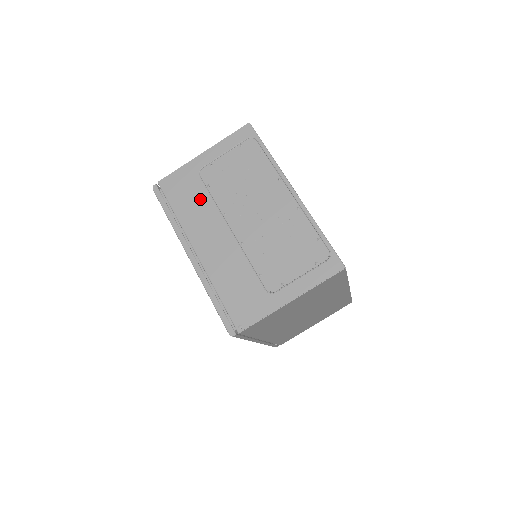
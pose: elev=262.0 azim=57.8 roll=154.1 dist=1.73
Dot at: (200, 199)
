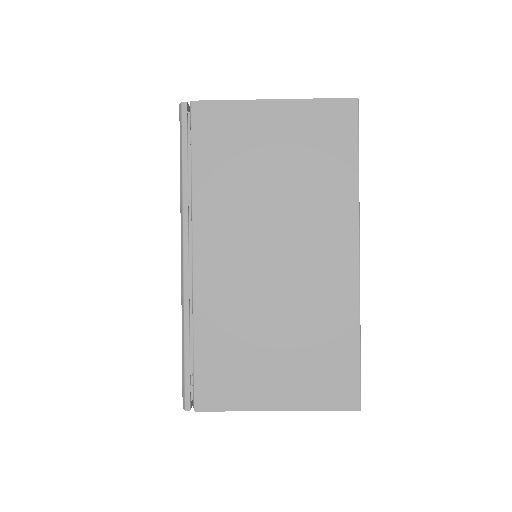
Dot at: occluded
